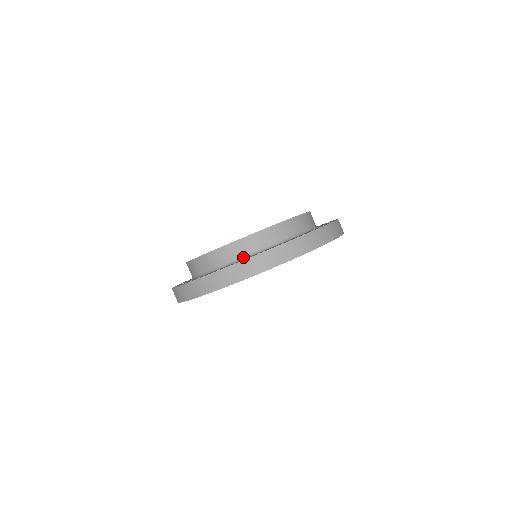
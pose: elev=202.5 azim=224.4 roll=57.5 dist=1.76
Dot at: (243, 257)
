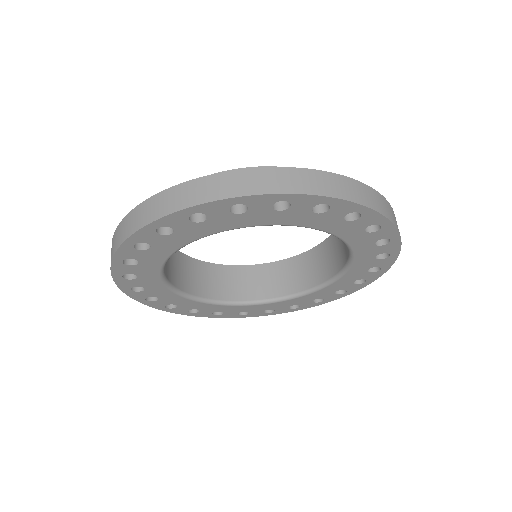
Dot at: occluded
